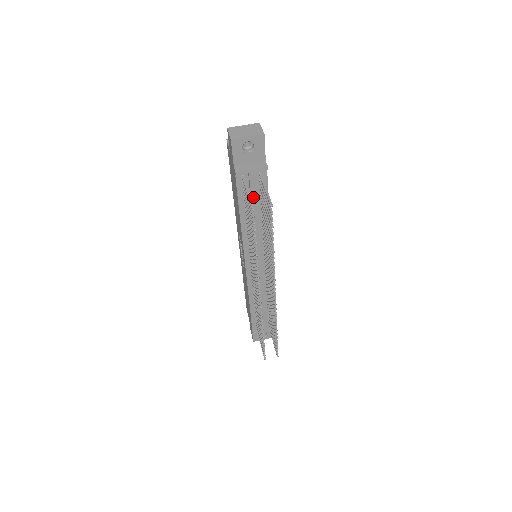
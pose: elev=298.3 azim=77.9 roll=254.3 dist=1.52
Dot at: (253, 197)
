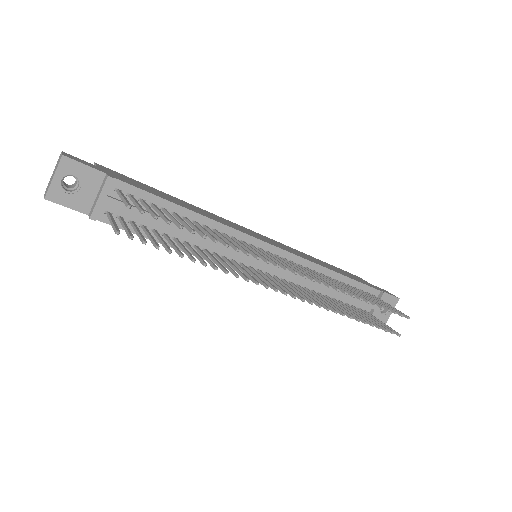
Dot at: (145, 217)
